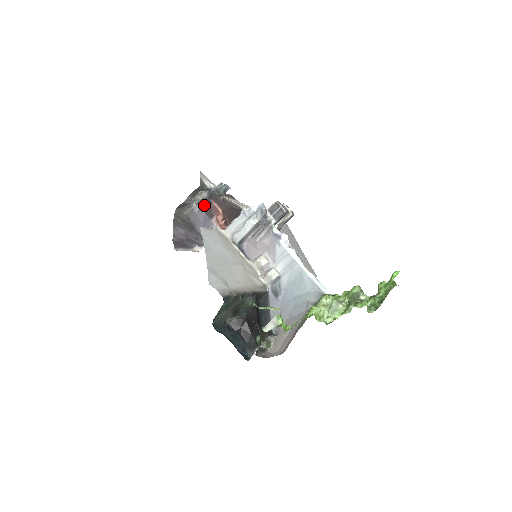
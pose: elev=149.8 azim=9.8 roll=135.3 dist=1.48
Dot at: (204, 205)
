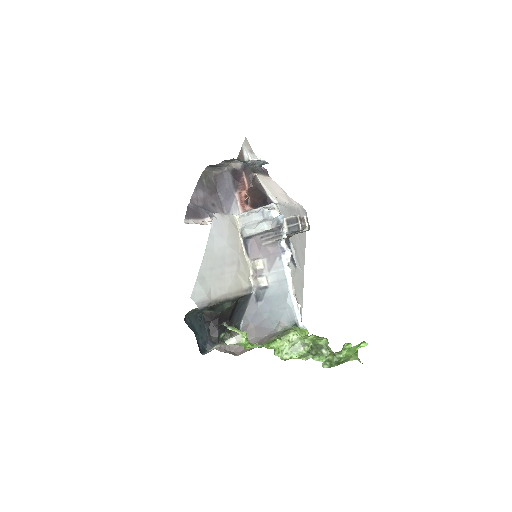
Dot at: (235, 174)
